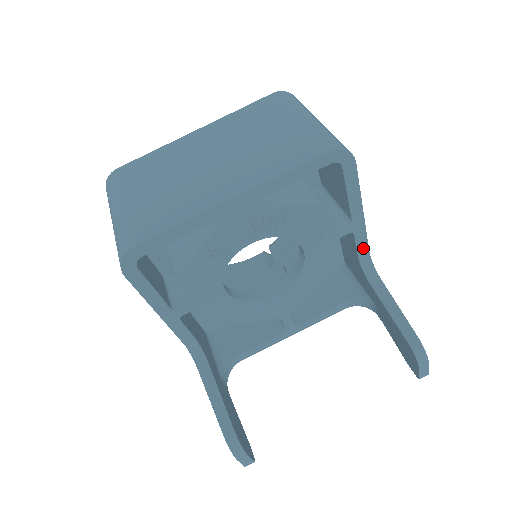
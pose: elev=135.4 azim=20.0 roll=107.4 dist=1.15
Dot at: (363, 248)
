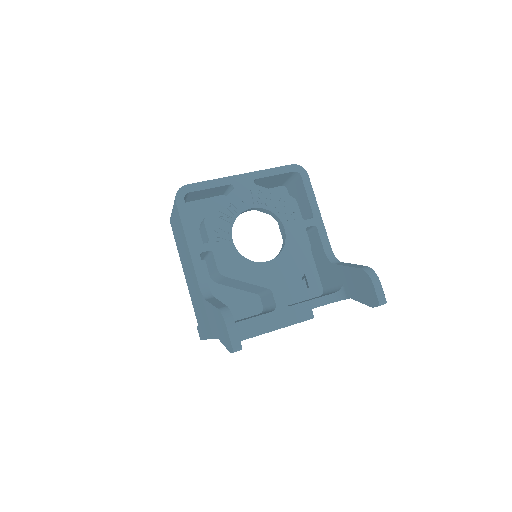
Dot at: (326, 243)
